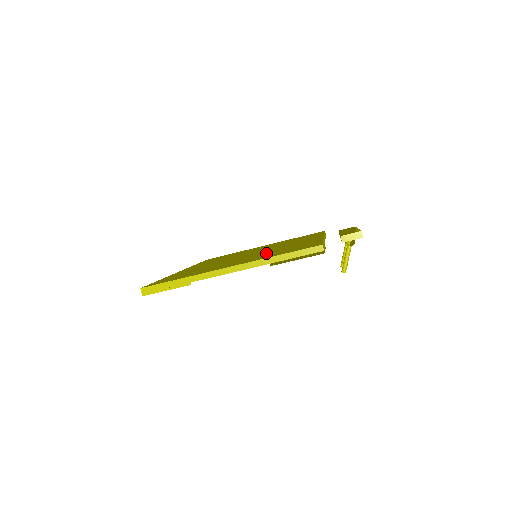
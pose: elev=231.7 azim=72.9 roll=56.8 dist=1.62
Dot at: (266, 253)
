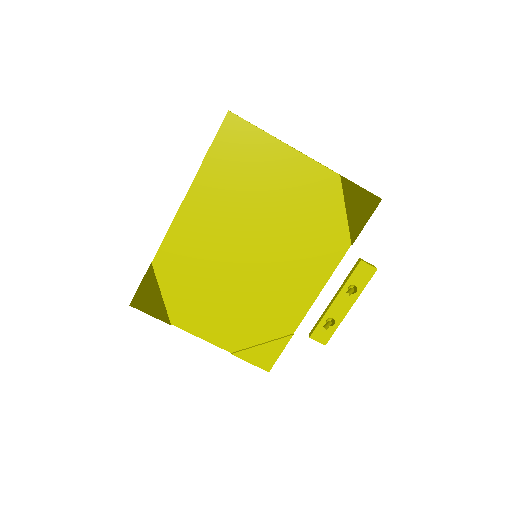
Dot at: (301, 219)
